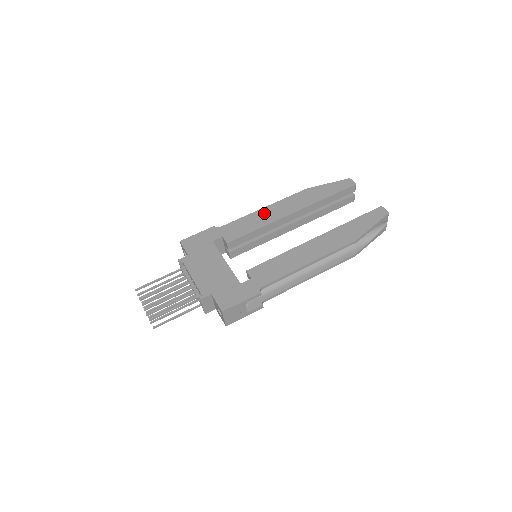
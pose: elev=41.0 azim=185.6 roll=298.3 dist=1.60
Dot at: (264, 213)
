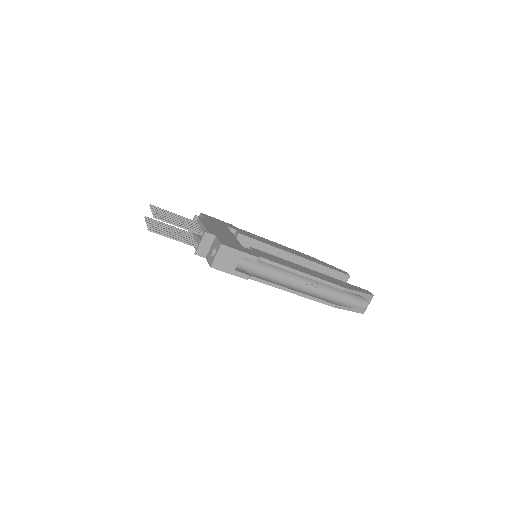
Dot at: (274, 243)
